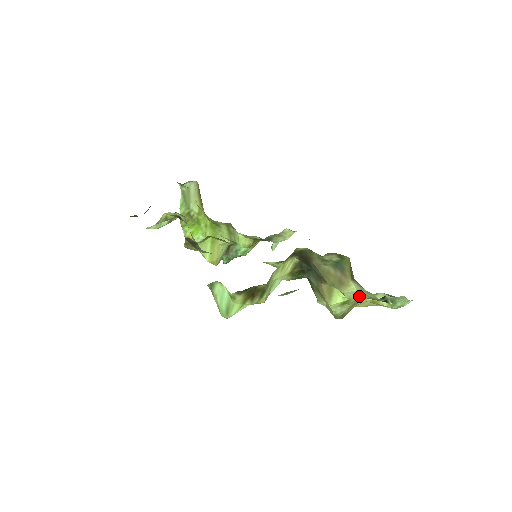
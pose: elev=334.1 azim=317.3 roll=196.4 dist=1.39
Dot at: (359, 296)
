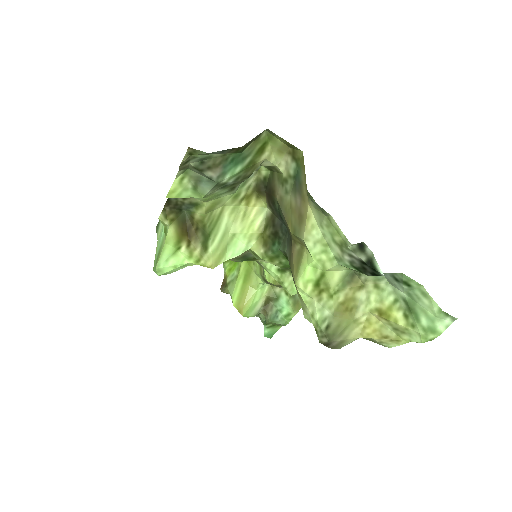
Dot at: (334, 259)
